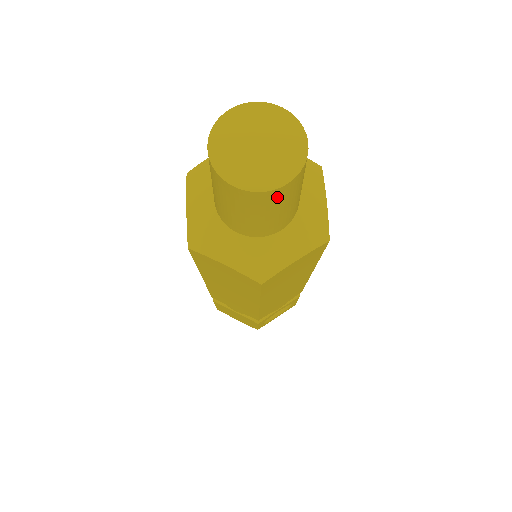
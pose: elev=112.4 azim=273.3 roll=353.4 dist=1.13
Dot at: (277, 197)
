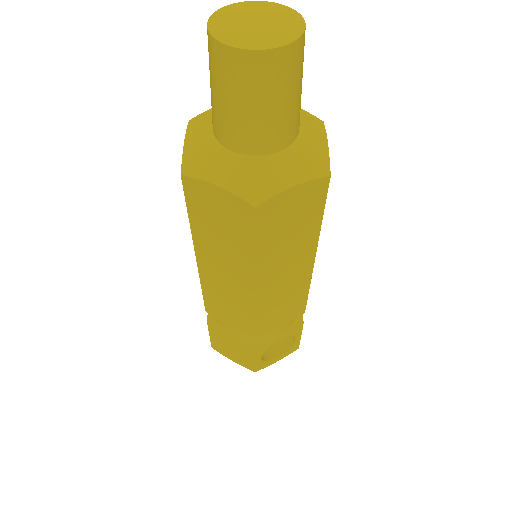
Dot at: (273, 69)
